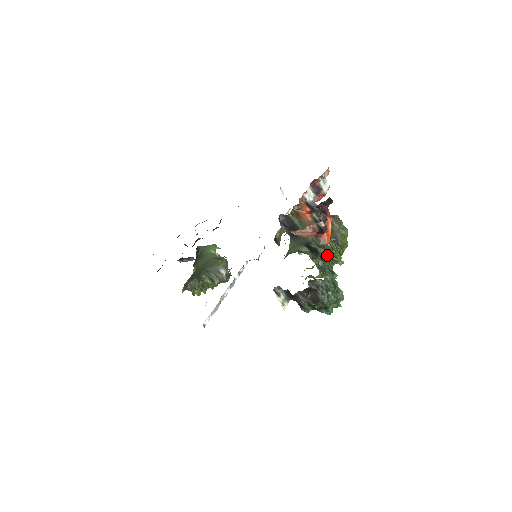
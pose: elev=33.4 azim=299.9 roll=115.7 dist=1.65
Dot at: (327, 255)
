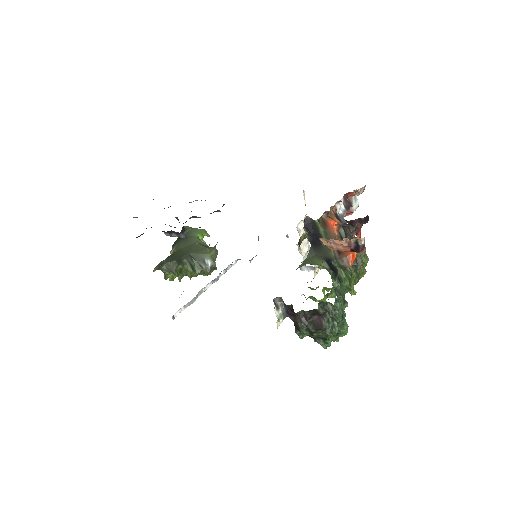
Dot at: (345, 279)
